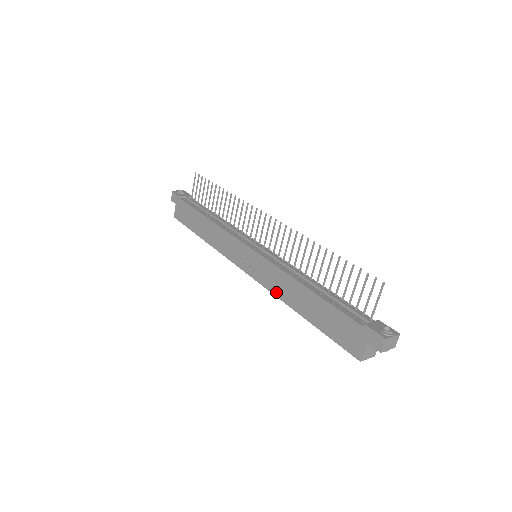
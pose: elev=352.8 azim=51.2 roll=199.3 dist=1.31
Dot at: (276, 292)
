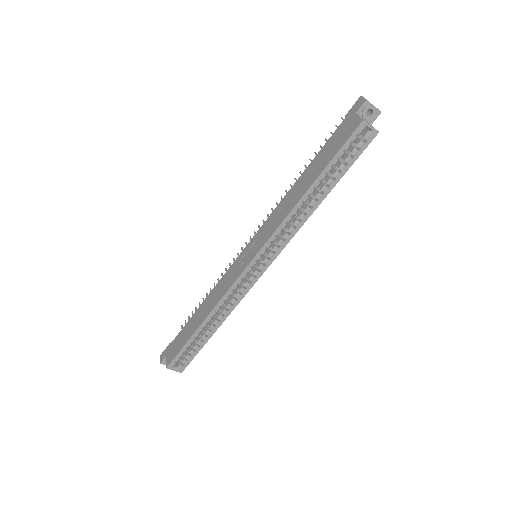
Dot at: (281, 219)
